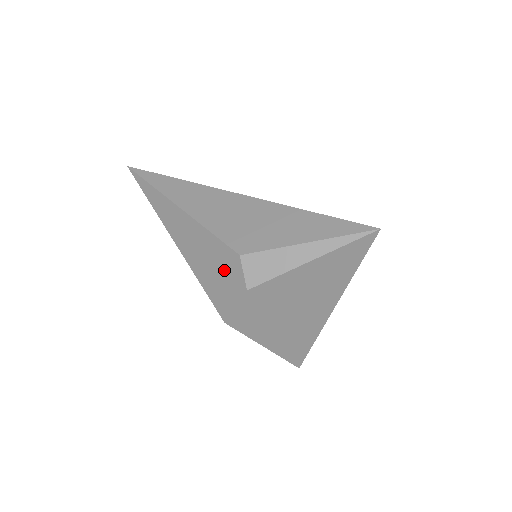
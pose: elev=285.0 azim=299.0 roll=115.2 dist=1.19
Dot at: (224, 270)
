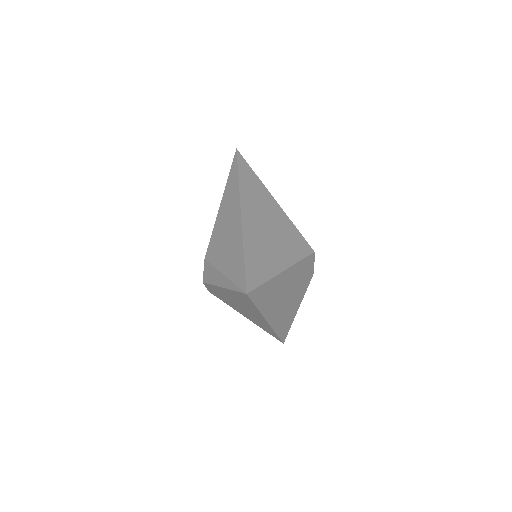
Dot at: occluded
